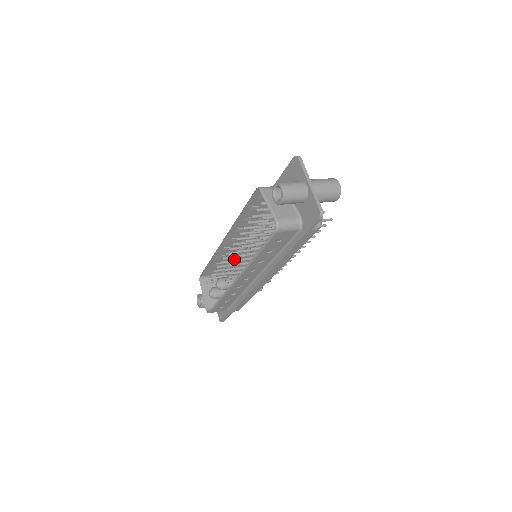
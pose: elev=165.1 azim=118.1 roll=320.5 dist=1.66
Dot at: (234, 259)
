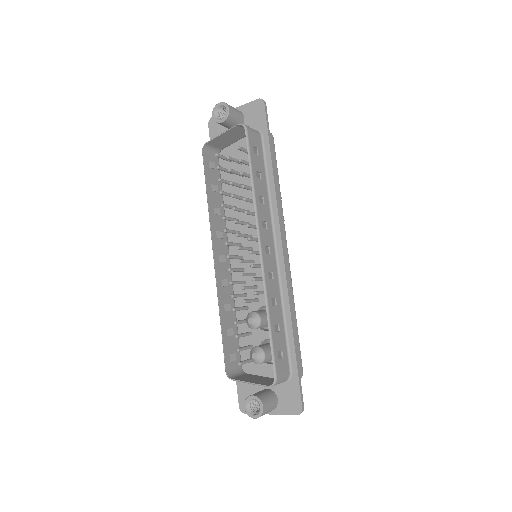
Dot at: (240, 260)
